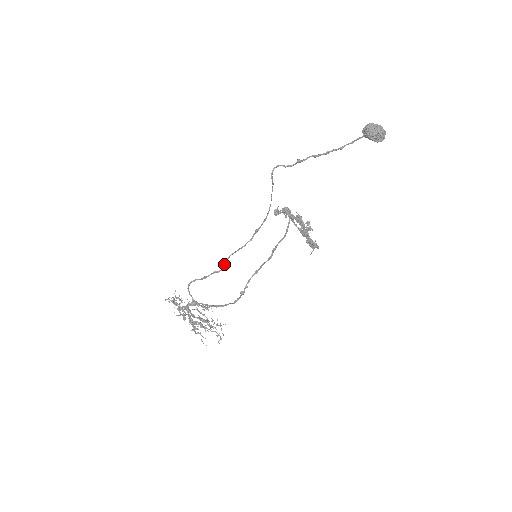
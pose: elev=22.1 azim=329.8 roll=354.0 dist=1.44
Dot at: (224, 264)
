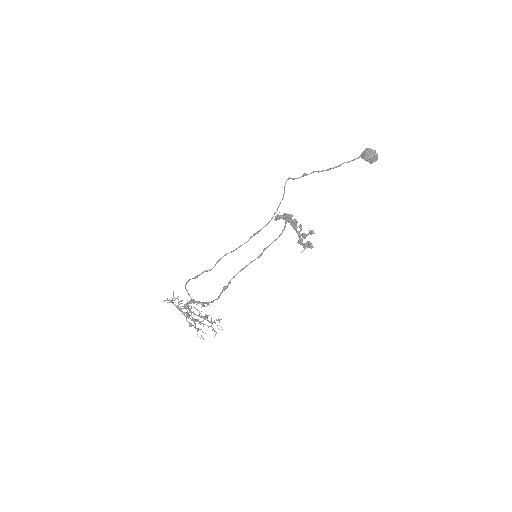
Dot at: (216, 263)
